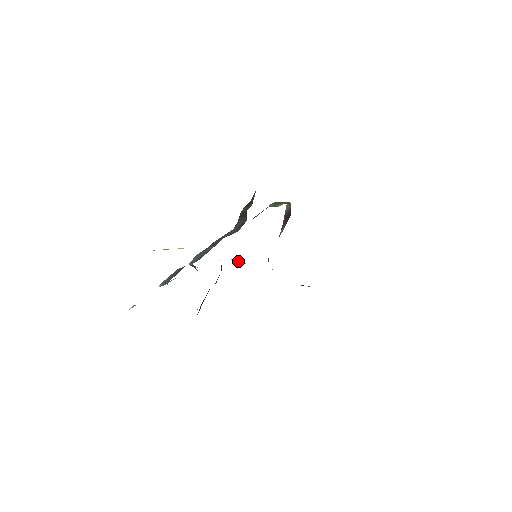
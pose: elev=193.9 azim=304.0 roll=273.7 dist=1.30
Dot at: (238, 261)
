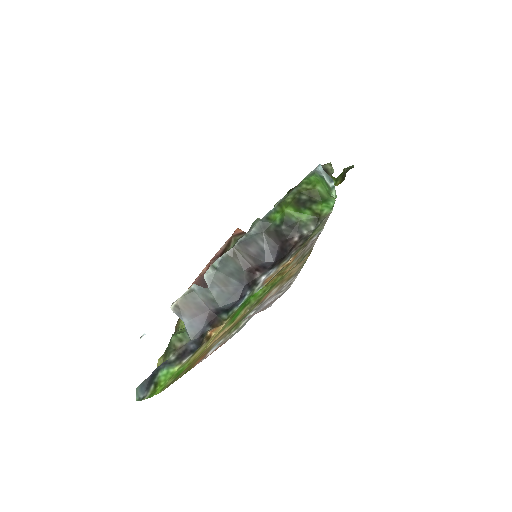
Dot at: (235, 231)
